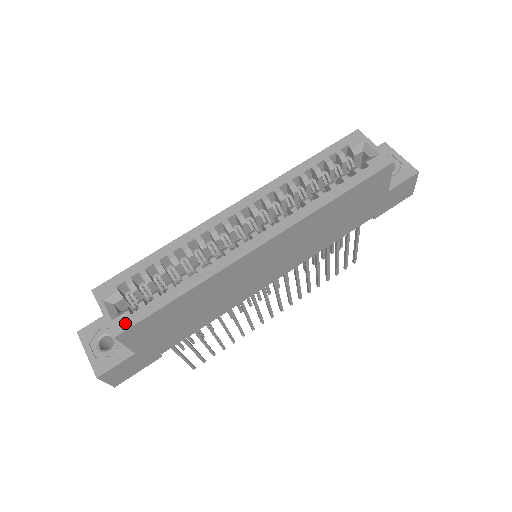
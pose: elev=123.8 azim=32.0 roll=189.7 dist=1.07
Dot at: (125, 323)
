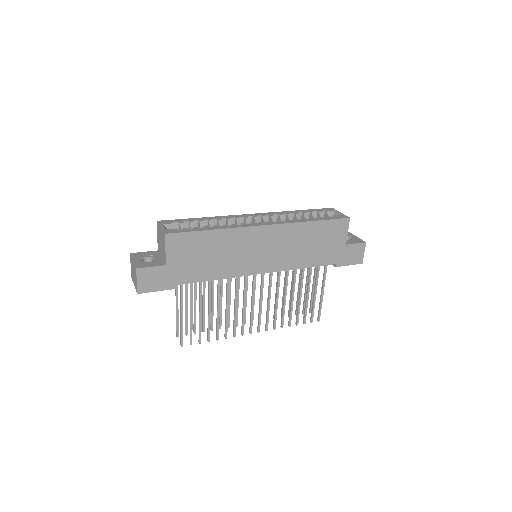
Dot at: (174, 231)
